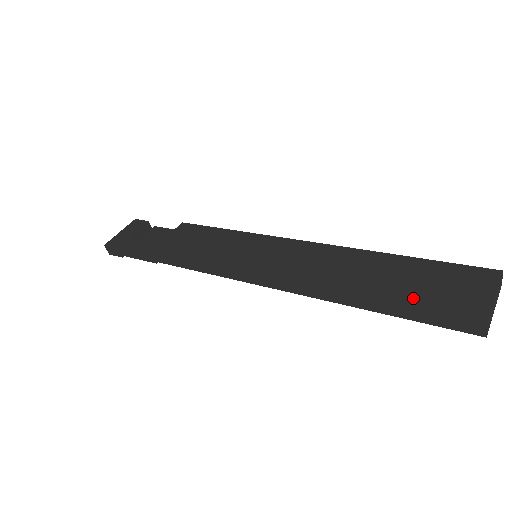
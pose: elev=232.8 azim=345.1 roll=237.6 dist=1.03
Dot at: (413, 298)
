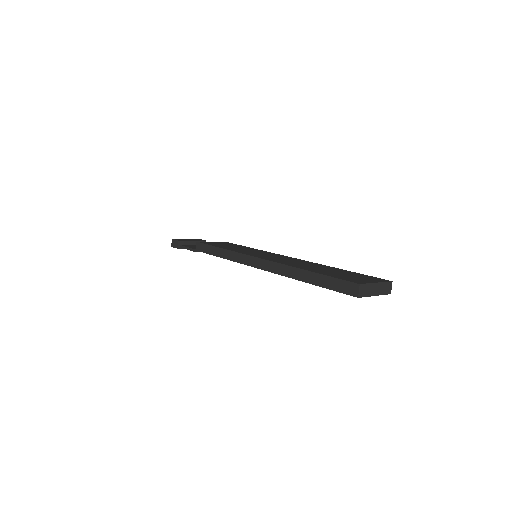
Dot at: (328, 274)
